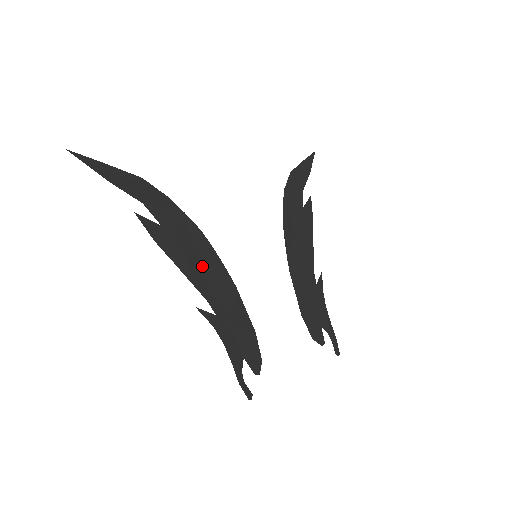
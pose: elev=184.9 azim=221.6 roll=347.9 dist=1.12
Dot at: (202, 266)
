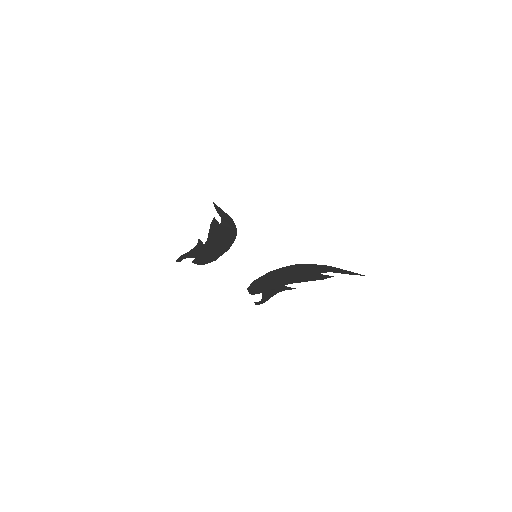
Dot at: (221, 238)
